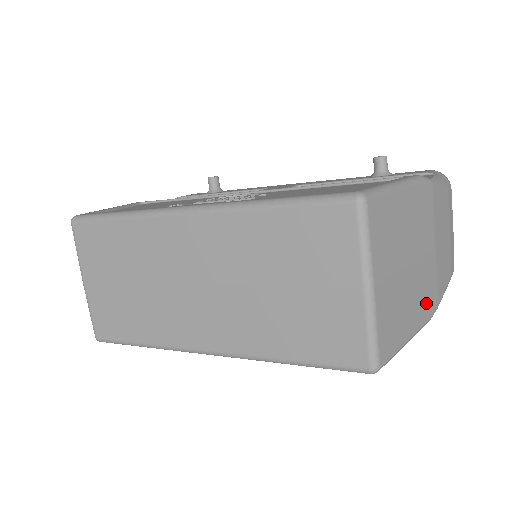
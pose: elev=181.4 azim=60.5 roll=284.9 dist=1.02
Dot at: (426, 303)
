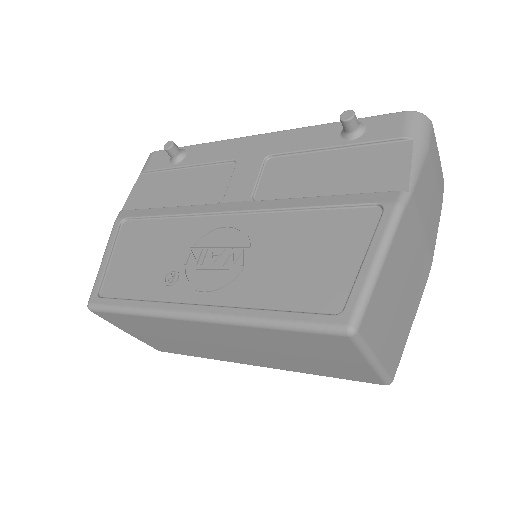
Dot at: (421, 282)
